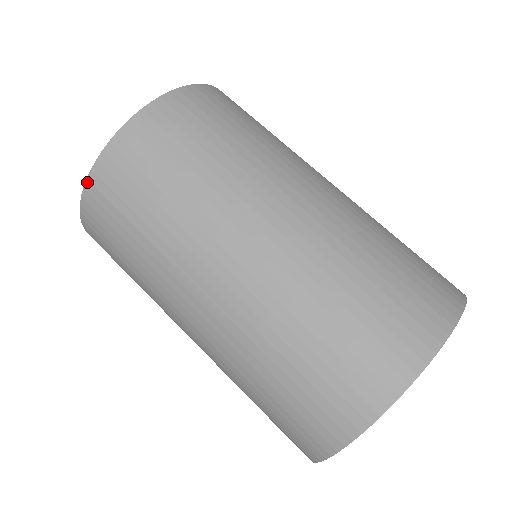
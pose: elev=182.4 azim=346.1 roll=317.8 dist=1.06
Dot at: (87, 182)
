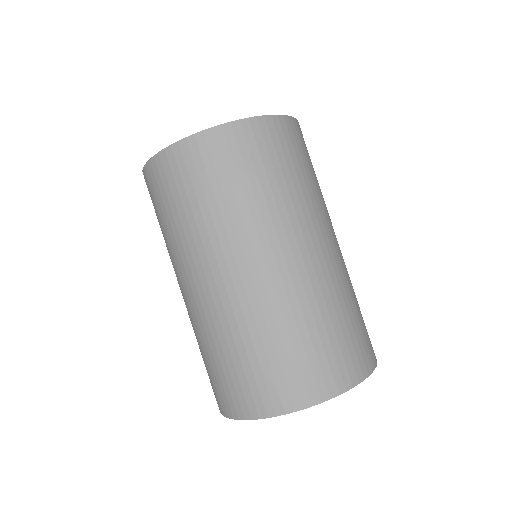
Dot at: (163, 151)
